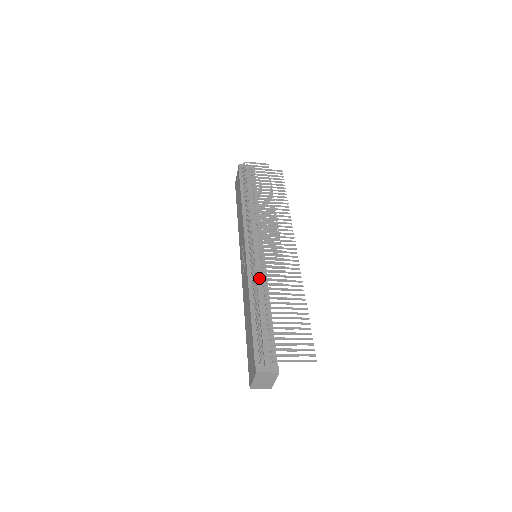
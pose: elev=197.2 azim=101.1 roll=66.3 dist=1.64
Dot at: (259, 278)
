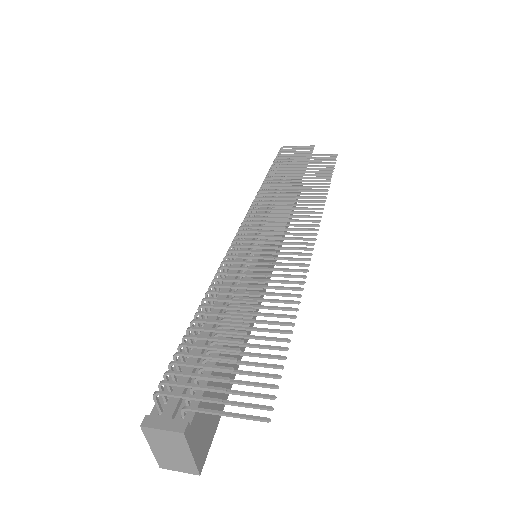
Dot at: (220, 272)
